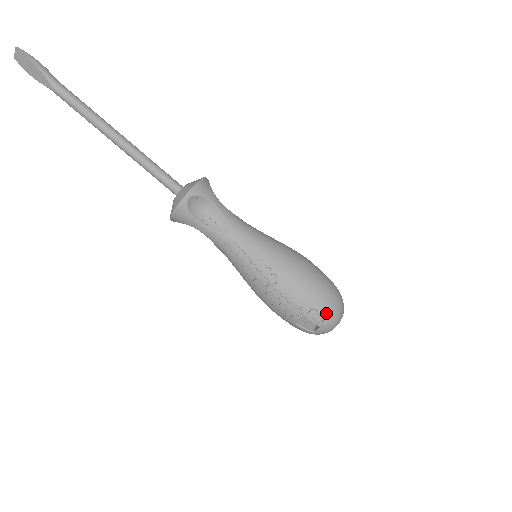
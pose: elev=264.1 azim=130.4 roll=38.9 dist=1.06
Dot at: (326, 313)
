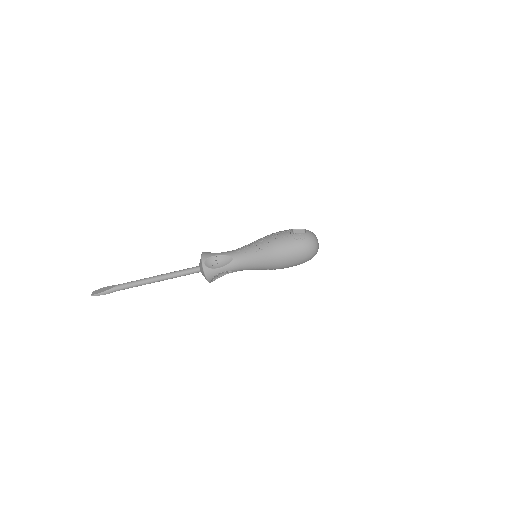
Dot at: (308, 260)
